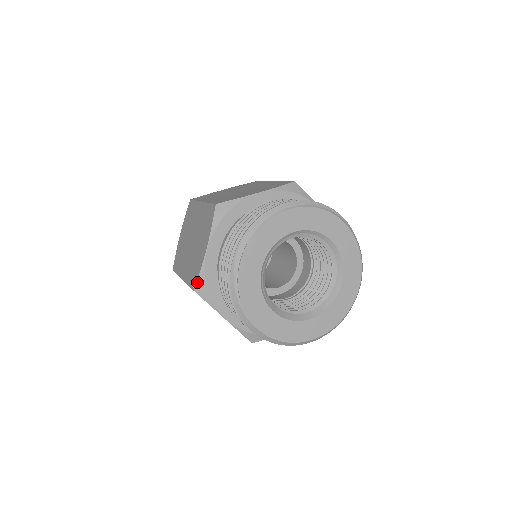
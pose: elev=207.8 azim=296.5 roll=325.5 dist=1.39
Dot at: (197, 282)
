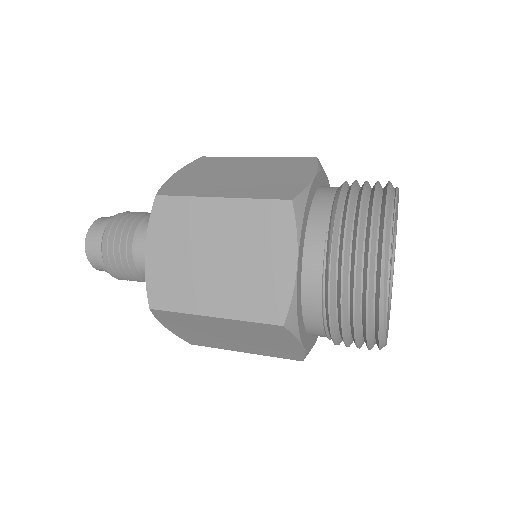
Dot at: (288, 313)
